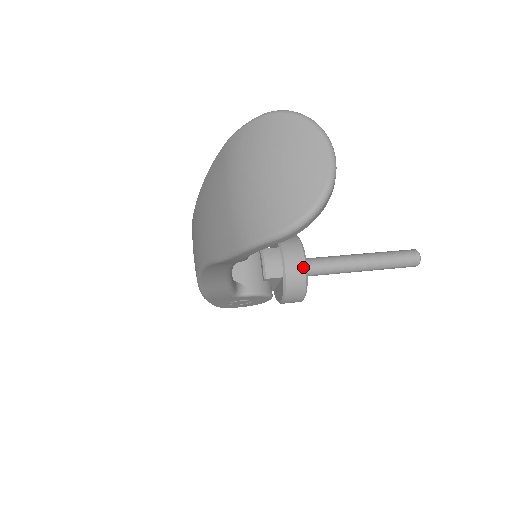
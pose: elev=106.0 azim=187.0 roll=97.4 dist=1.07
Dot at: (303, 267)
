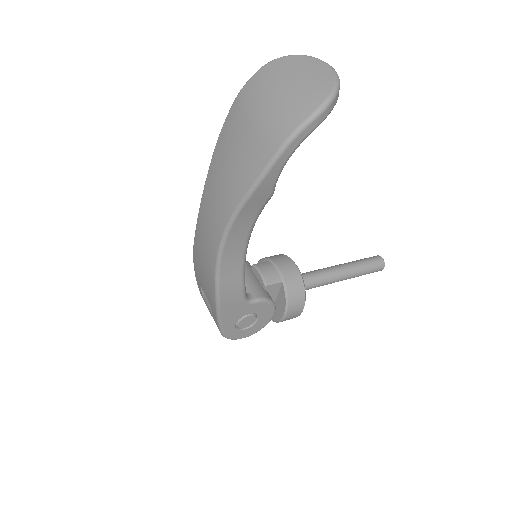
Dot at: (296, 270)
